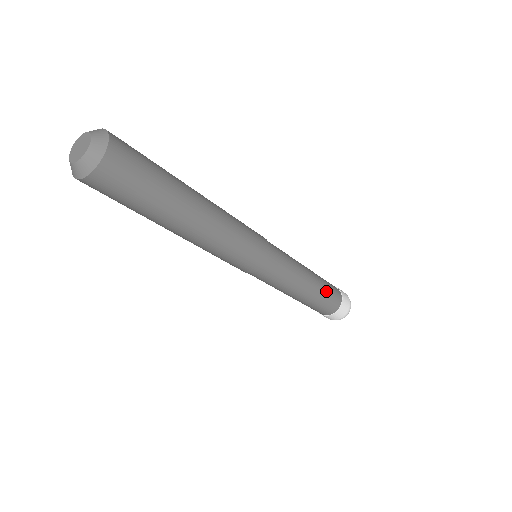
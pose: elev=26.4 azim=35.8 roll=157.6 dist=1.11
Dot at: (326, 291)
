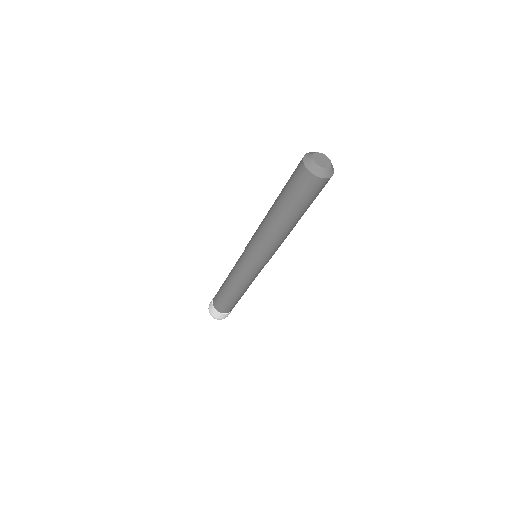
Dot at: occluded
